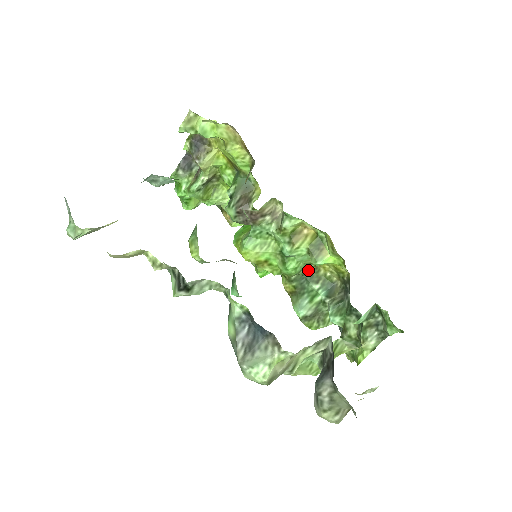
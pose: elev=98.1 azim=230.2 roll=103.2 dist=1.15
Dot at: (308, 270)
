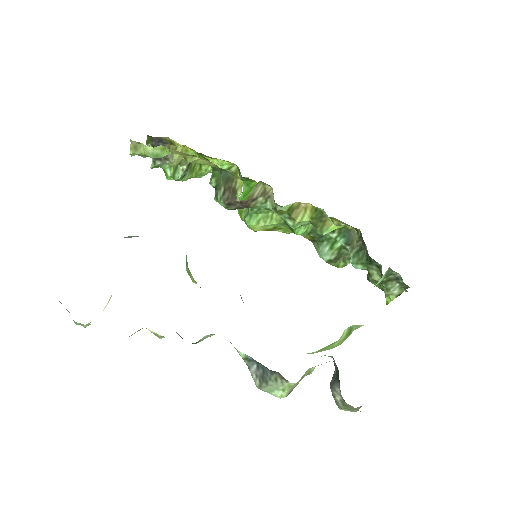
Dot at: occluded
